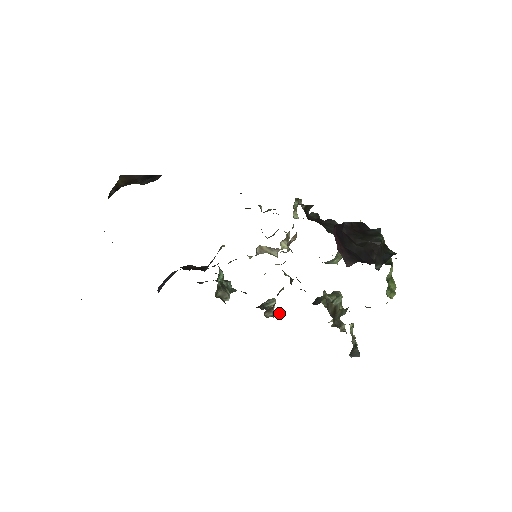
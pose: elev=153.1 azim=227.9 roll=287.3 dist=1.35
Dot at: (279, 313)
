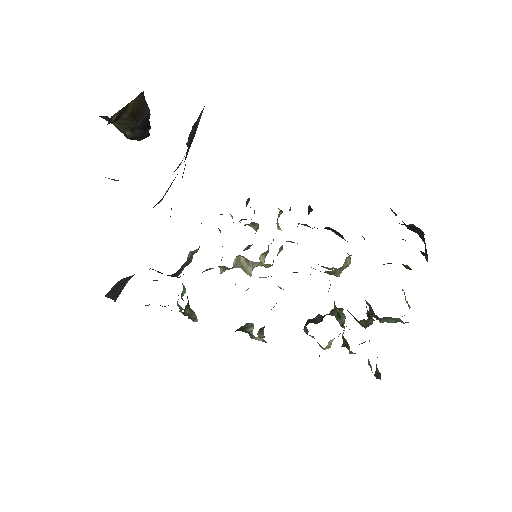
Dot at: (261, 340)
